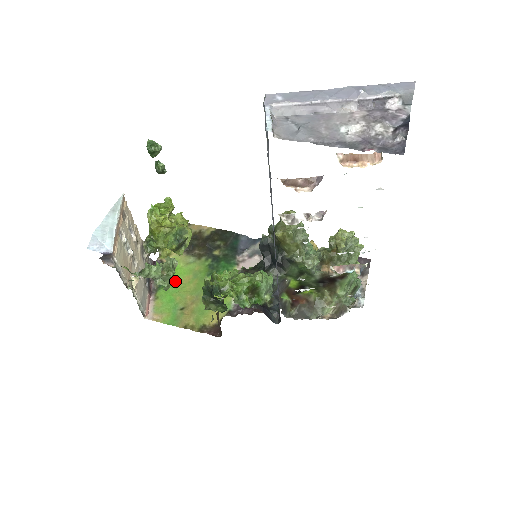
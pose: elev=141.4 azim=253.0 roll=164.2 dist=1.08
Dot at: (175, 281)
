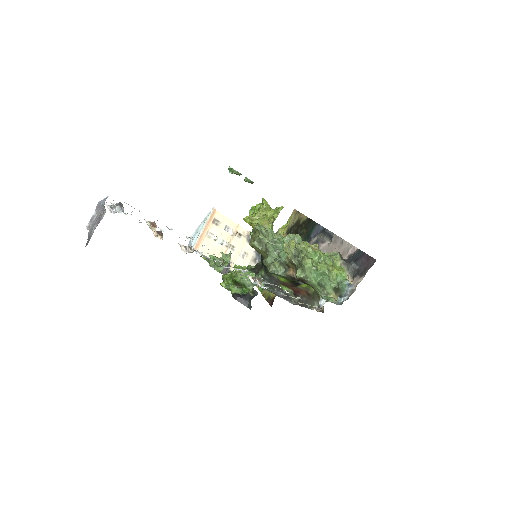
Dot at: occluded
